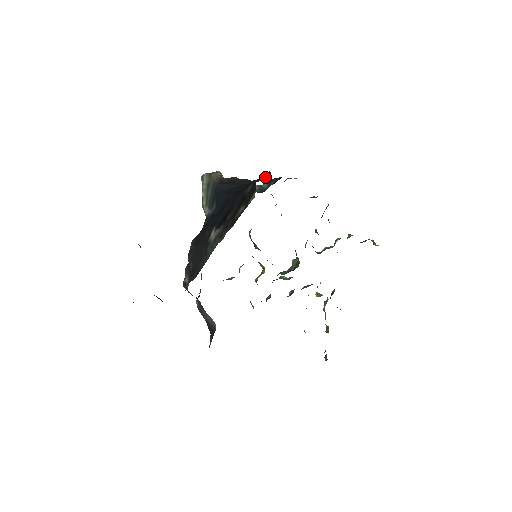
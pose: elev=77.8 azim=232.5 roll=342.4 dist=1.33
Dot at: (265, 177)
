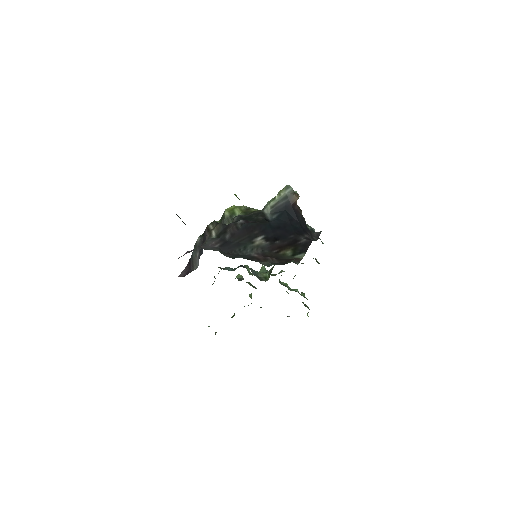
Dot at: (314, 233)
